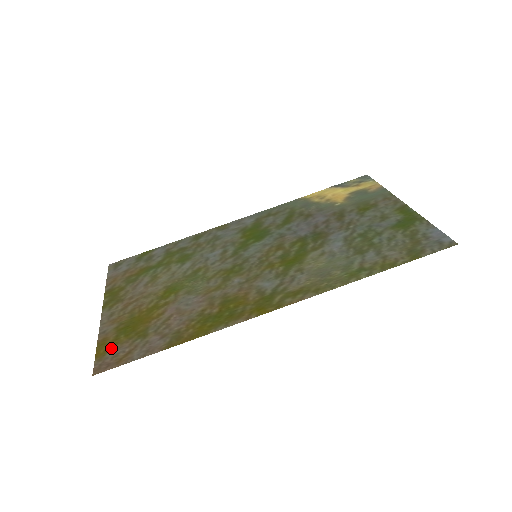
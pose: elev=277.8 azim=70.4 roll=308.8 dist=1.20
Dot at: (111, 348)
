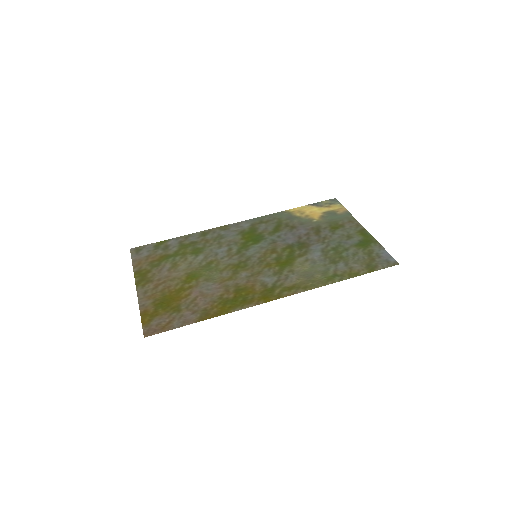
Dot at: (153, 318)
